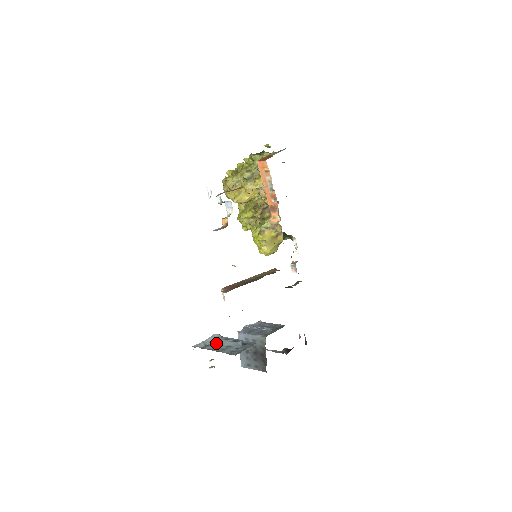
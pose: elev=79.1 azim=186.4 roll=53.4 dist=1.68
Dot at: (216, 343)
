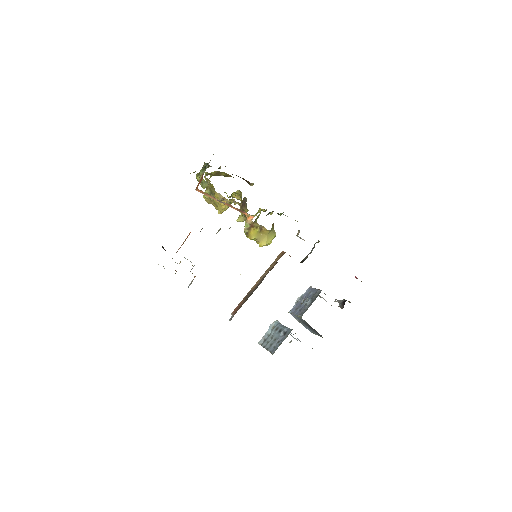
Dot at: (270, 336)
